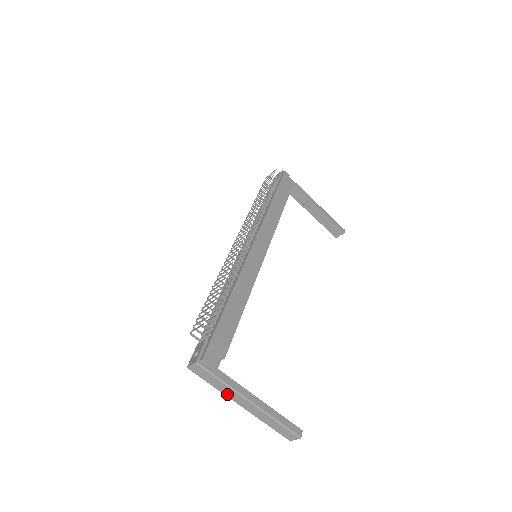
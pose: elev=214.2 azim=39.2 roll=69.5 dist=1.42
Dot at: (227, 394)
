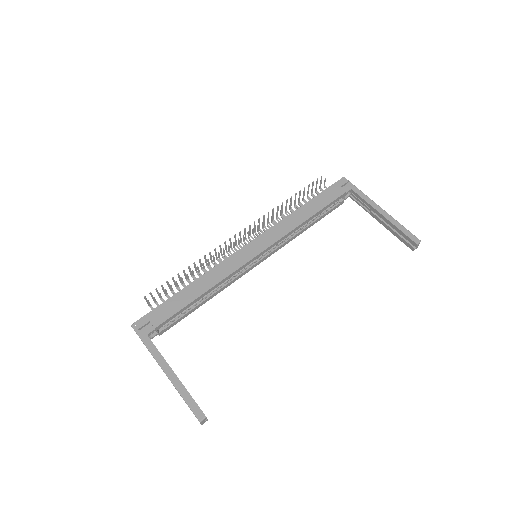
Dot at: occluded
